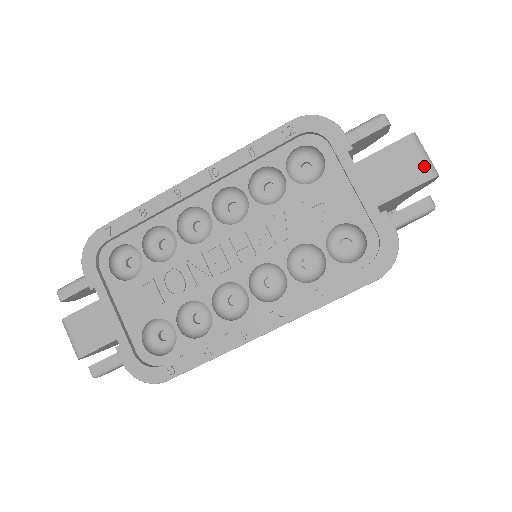
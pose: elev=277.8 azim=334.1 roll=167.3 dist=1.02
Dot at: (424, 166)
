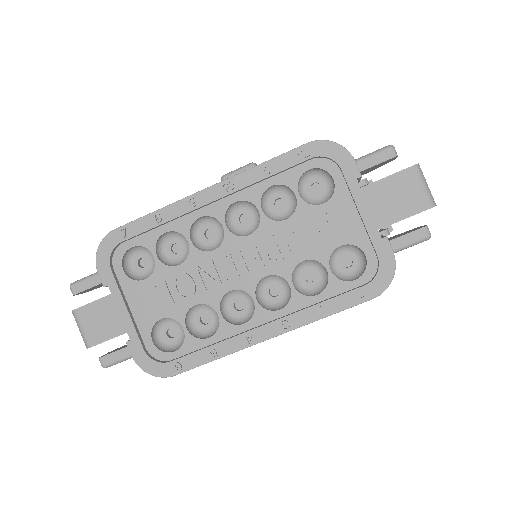
Dot at: (424, 196)
